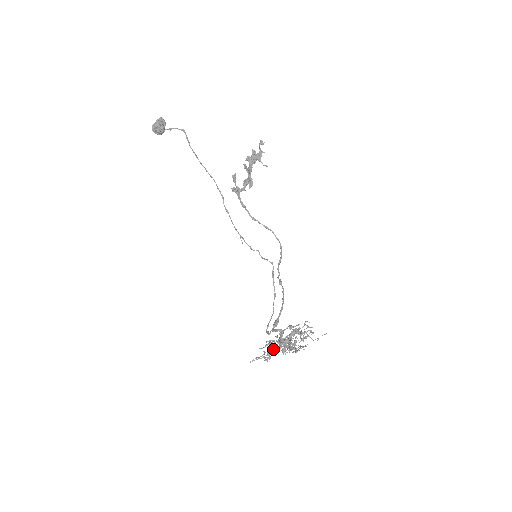
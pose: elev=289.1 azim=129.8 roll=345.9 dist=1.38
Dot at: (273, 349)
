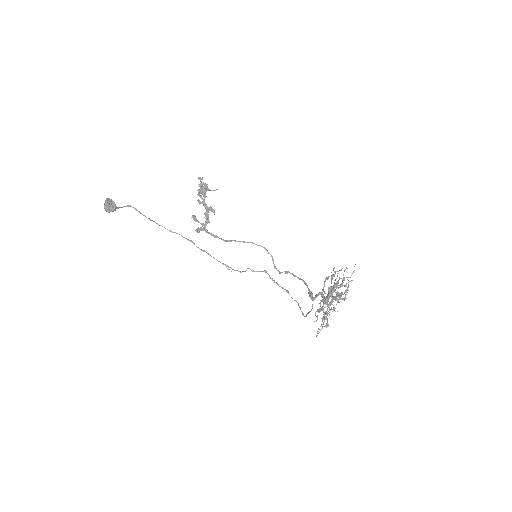
Dot at: (323, 319)
